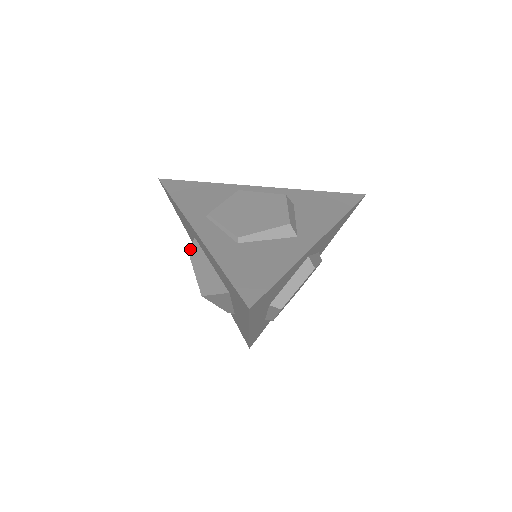
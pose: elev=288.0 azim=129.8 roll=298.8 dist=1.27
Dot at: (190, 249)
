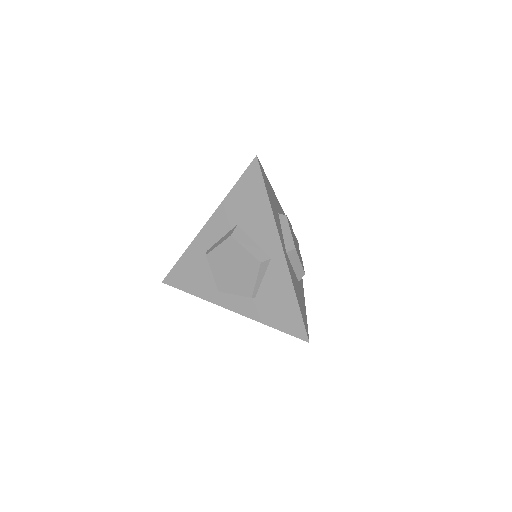
Dot at: occluded
